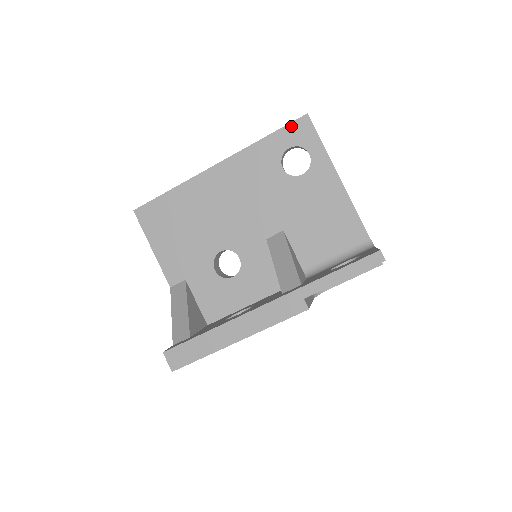
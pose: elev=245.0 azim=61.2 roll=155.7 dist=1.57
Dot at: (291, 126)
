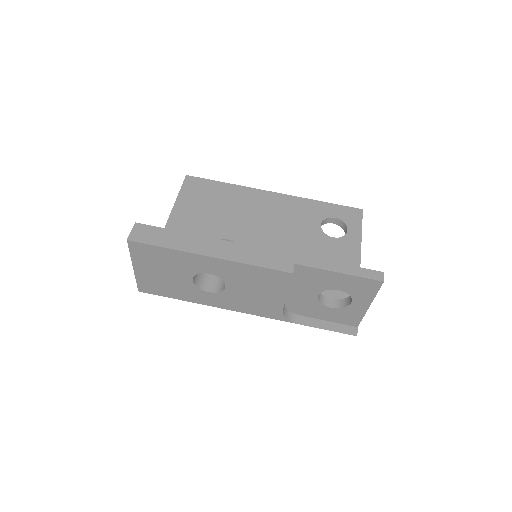
Dot at: (346, 208)
